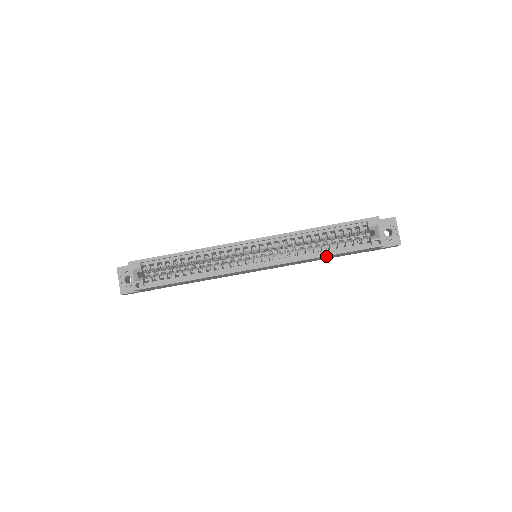
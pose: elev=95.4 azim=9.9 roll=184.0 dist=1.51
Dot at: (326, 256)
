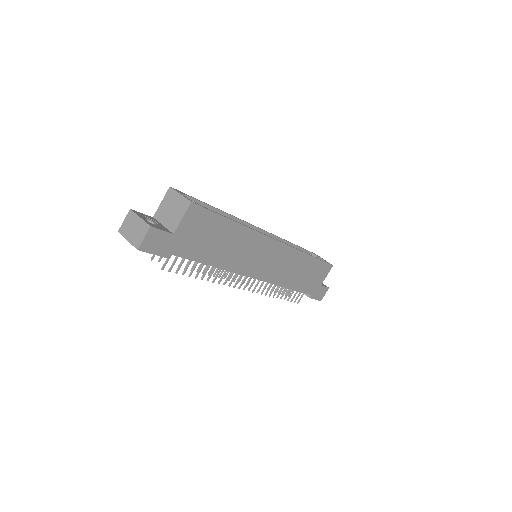
Dot at: (309, 259)
